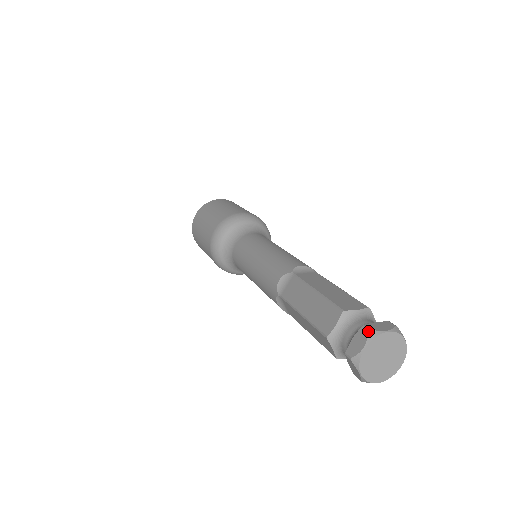
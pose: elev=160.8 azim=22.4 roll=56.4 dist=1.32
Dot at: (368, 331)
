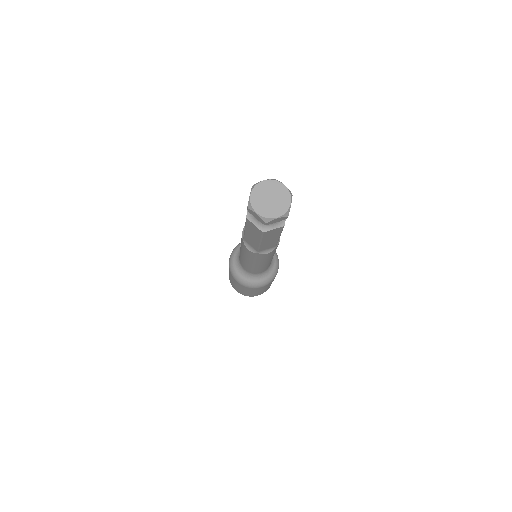
Dot at: (252, 186)
